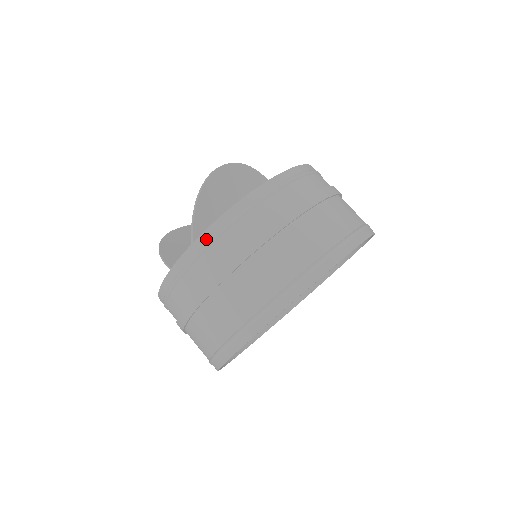
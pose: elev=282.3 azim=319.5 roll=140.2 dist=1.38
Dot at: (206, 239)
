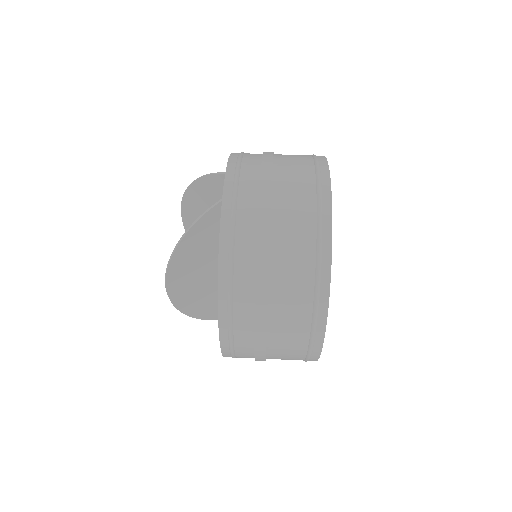
Dot at: (235, 159)
